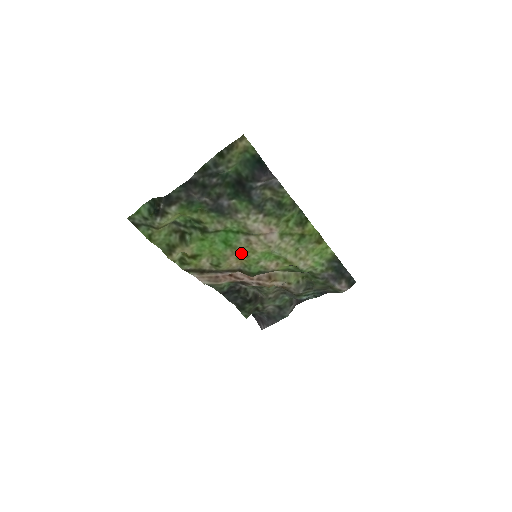
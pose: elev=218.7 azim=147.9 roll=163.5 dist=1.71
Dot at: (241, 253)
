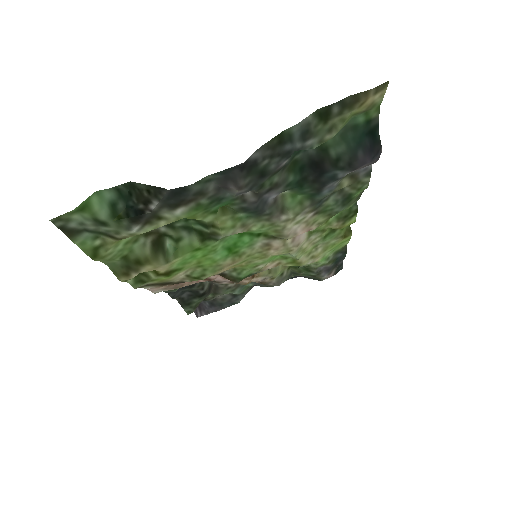
Dot at: (244, 259)
